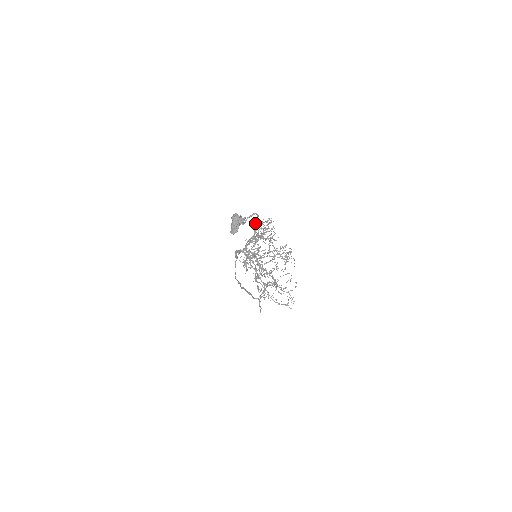
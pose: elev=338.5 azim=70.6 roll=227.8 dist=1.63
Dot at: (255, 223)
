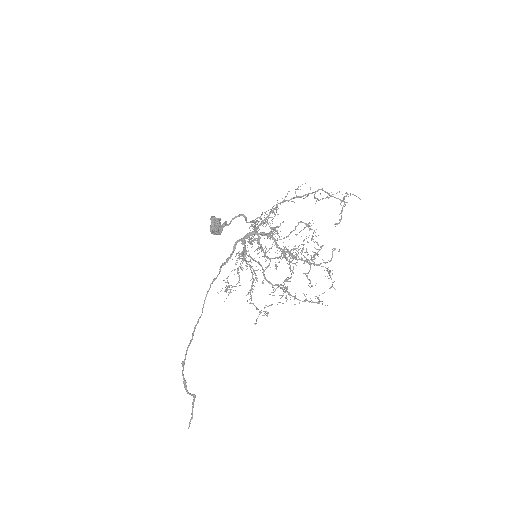
Dot at: (246, 221)
